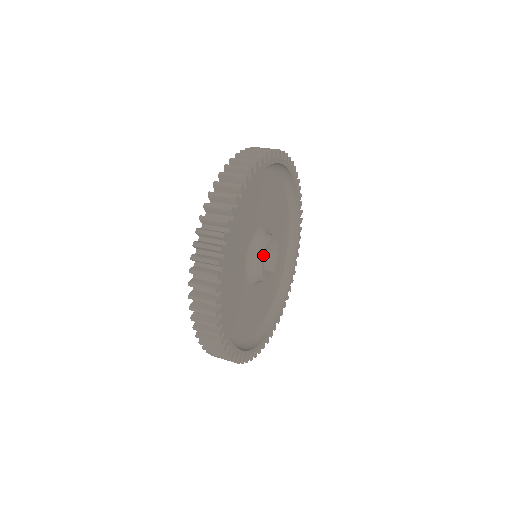
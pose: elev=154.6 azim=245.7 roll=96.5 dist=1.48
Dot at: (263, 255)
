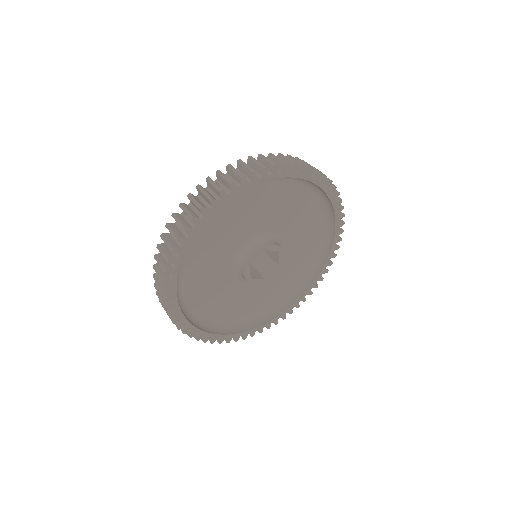
Dot at: (244, 275)
